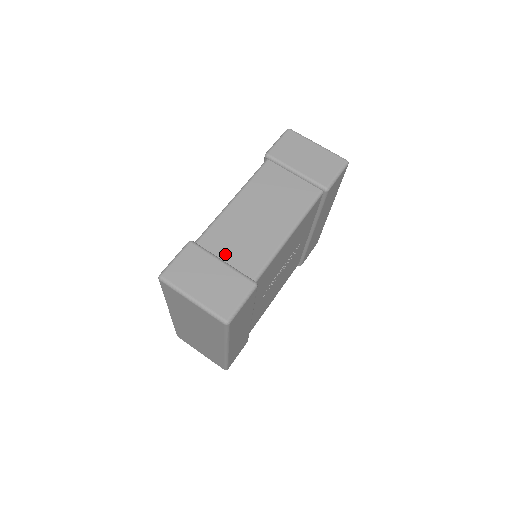
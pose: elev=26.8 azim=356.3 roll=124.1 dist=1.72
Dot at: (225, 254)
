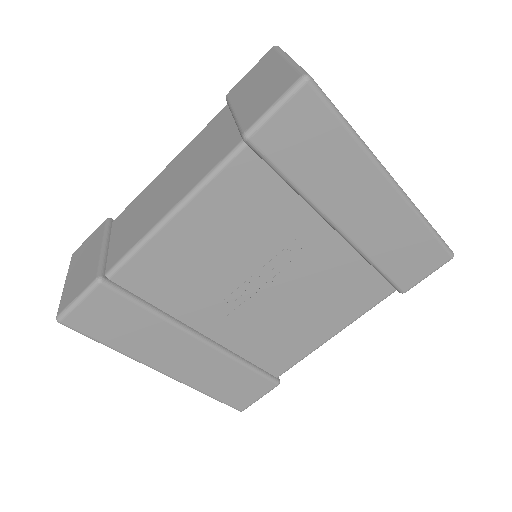
Dot at: (115, 236)
